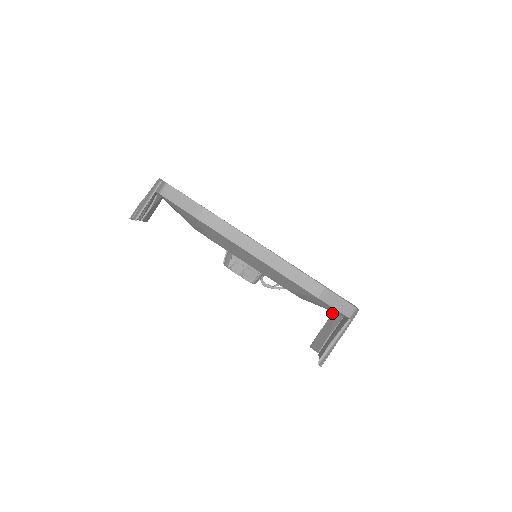
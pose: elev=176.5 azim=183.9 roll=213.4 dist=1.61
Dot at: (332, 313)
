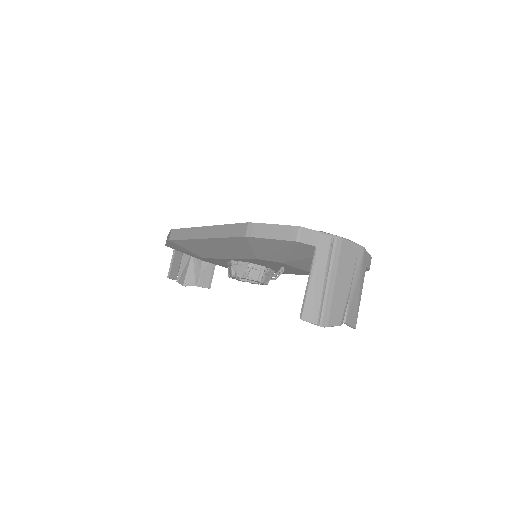
Dot at: occluded
